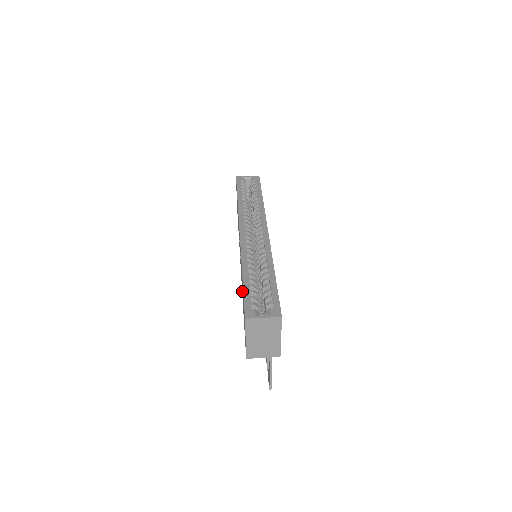
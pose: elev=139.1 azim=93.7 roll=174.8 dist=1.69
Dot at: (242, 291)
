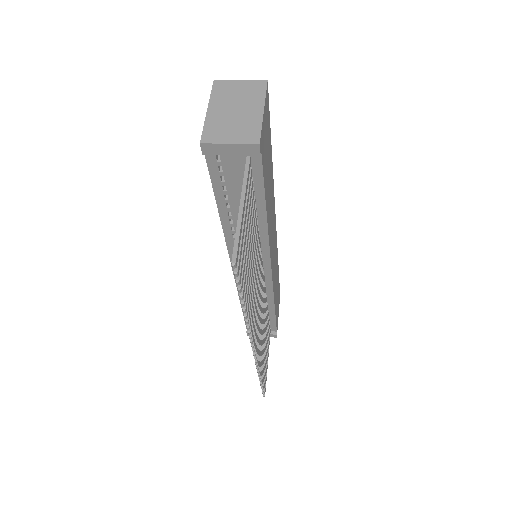
Dot at: occluded
